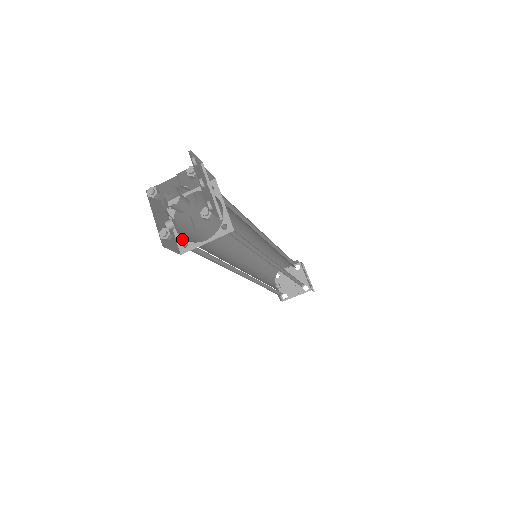
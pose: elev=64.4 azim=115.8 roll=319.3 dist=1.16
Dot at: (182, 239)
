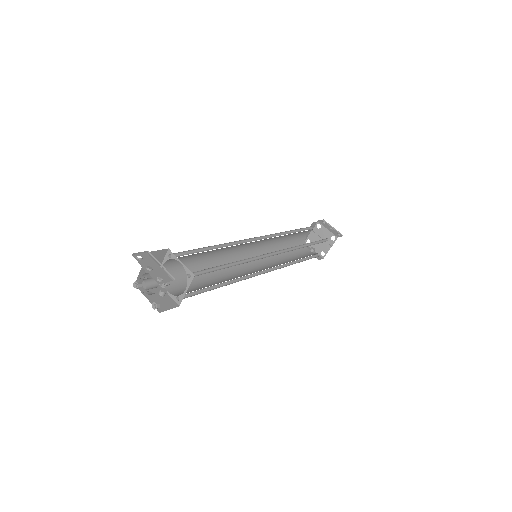
Dot at: (174, 296)
